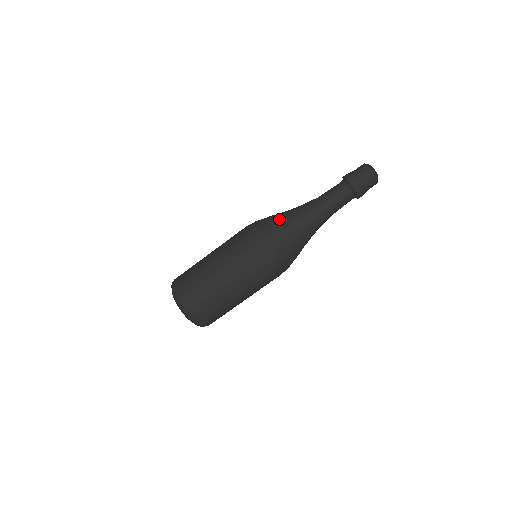
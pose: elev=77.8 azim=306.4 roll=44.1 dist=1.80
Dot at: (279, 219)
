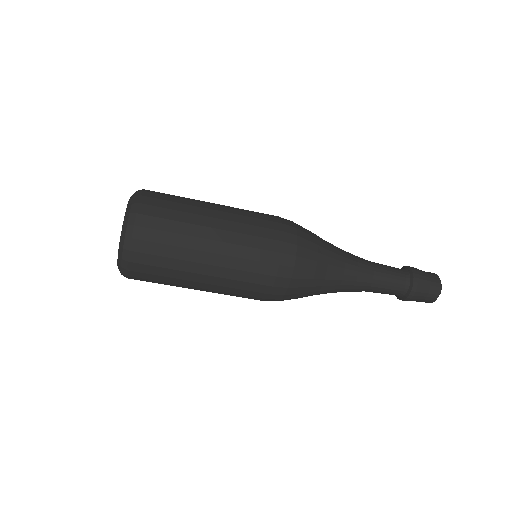
Dot at: (324, 249)
